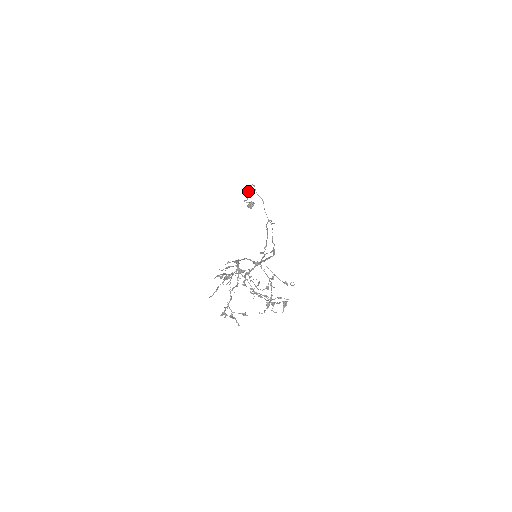
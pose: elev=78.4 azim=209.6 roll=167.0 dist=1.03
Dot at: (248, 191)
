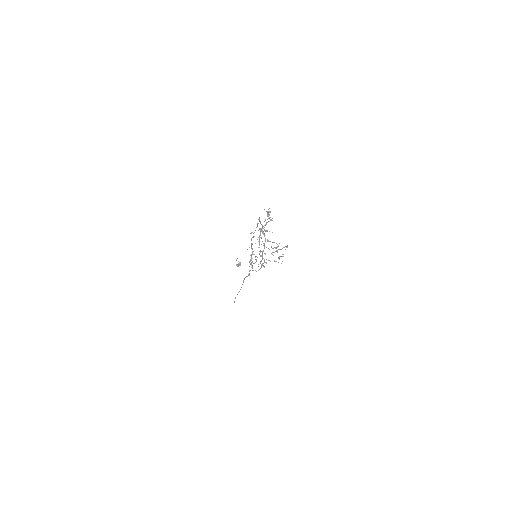
Dot at: occluded
